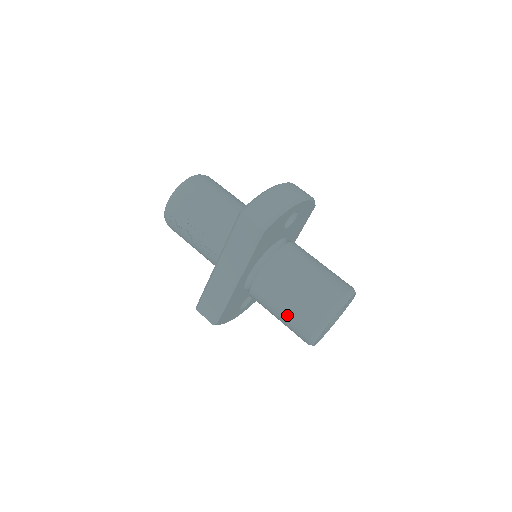
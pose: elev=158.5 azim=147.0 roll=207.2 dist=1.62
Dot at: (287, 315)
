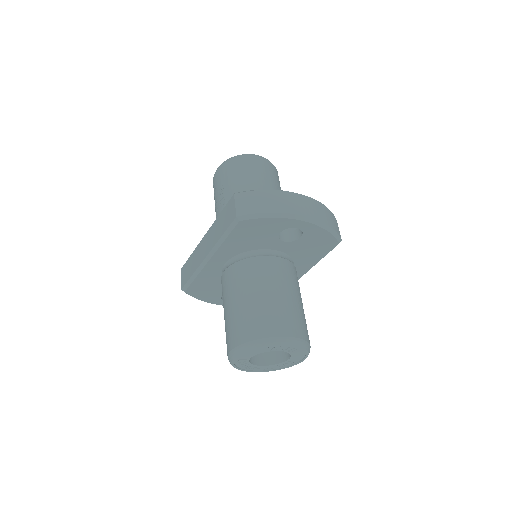
Dot at: (226, 319)
